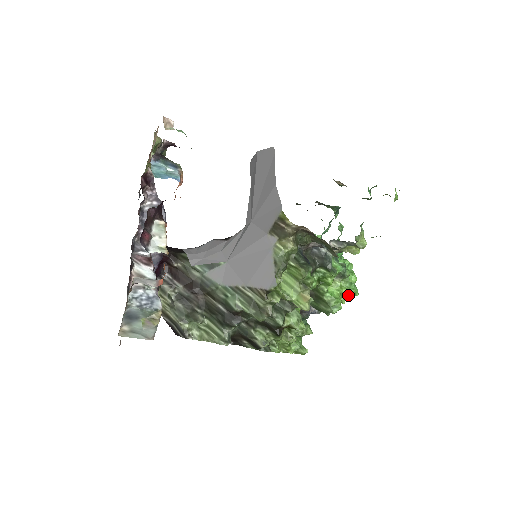
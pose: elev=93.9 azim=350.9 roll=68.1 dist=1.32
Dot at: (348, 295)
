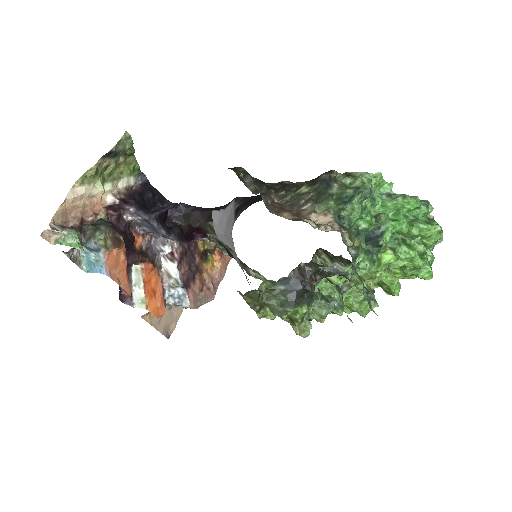
Dot at: occluded
